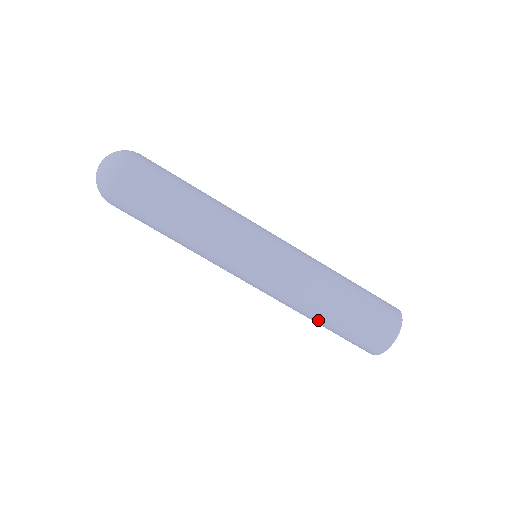
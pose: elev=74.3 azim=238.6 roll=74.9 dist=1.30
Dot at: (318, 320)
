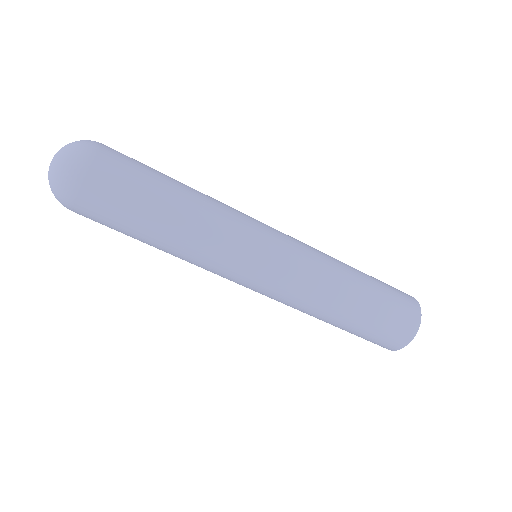
Dot at: (343, 314)
